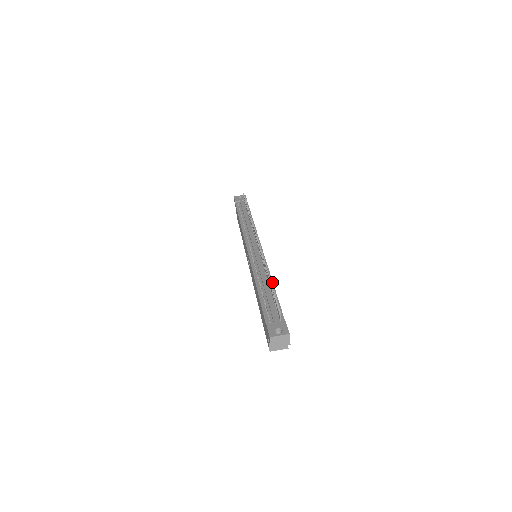
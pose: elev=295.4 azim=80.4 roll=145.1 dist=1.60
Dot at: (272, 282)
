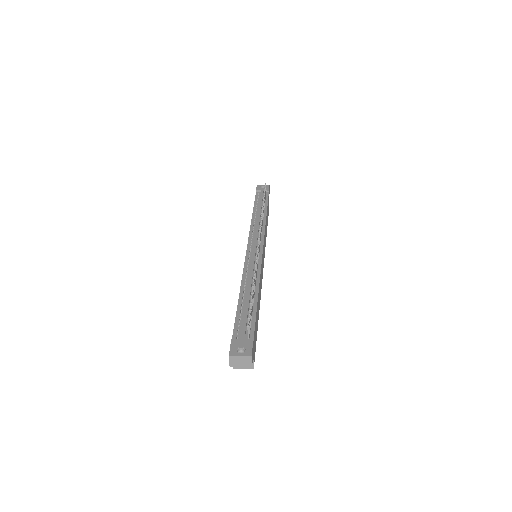
Dot at: (258, 290)
